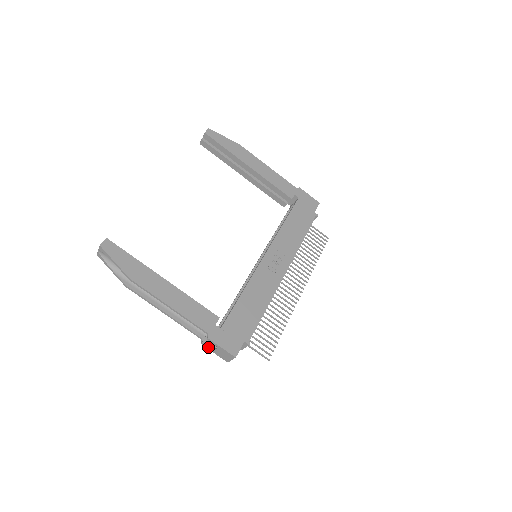
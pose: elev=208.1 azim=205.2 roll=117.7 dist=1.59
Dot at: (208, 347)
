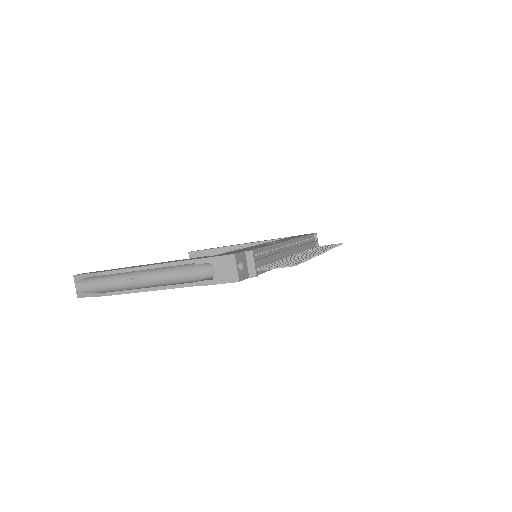
Dot at: (207, 281)
